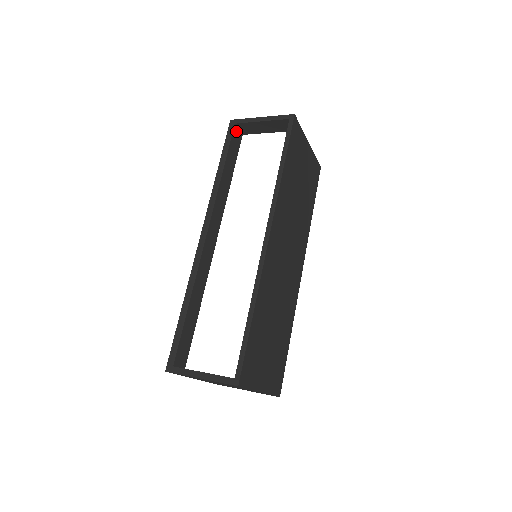
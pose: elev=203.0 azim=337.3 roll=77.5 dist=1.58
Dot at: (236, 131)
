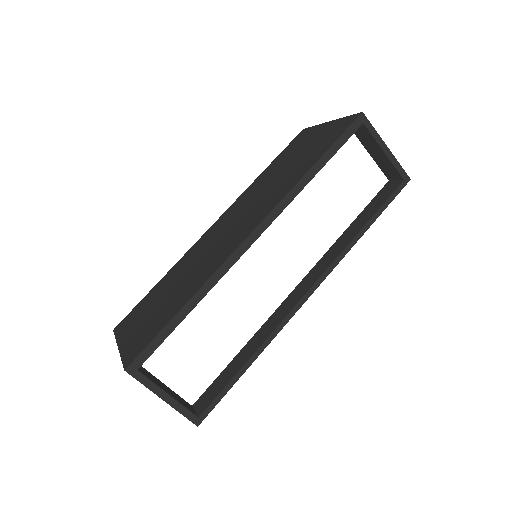
Dot at: occluded
